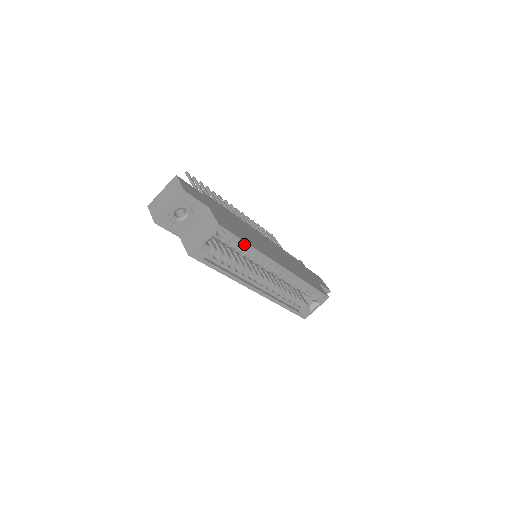
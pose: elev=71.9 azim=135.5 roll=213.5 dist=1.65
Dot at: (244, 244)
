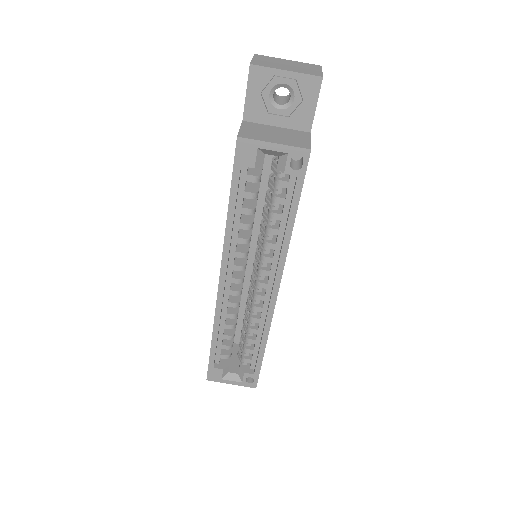
Dot at: (292, 212)
